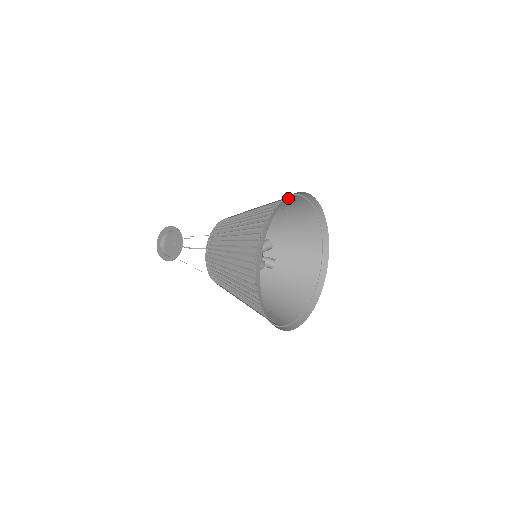
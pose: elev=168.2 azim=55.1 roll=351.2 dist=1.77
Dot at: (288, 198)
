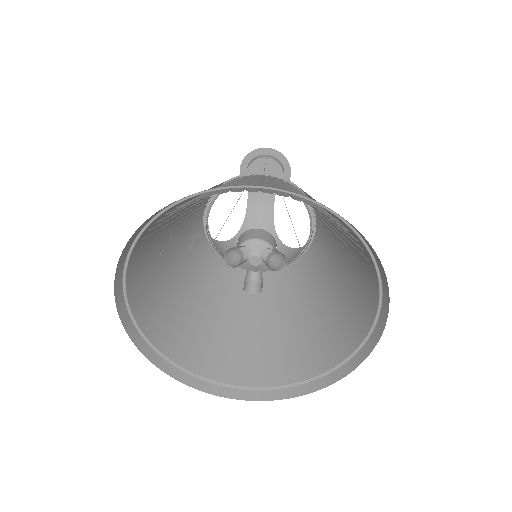
Dot at: occluded
